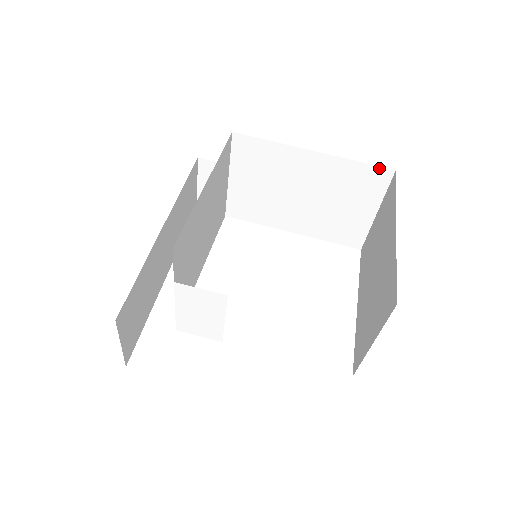
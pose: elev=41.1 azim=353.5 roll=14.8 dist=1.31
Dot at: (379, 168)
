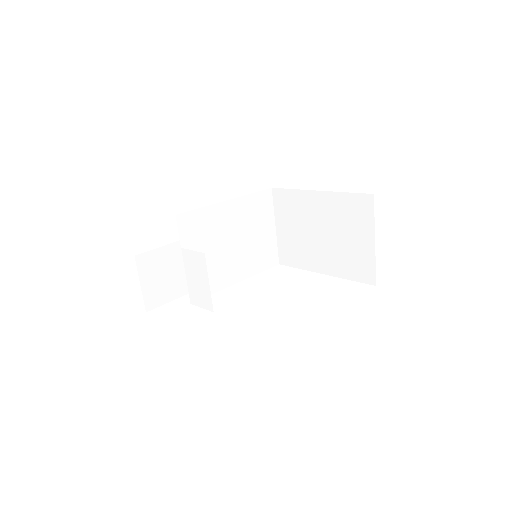
Dot at: (362, 195)
